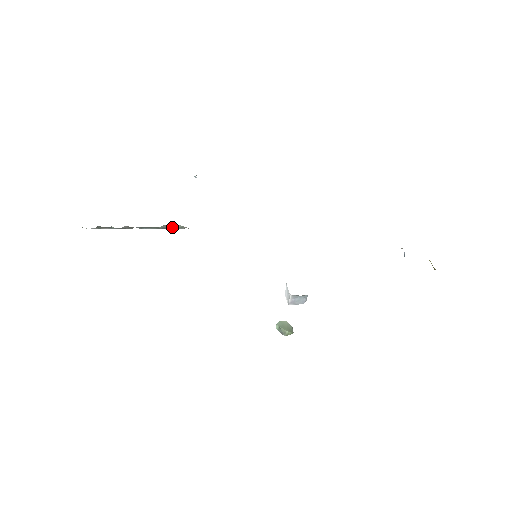
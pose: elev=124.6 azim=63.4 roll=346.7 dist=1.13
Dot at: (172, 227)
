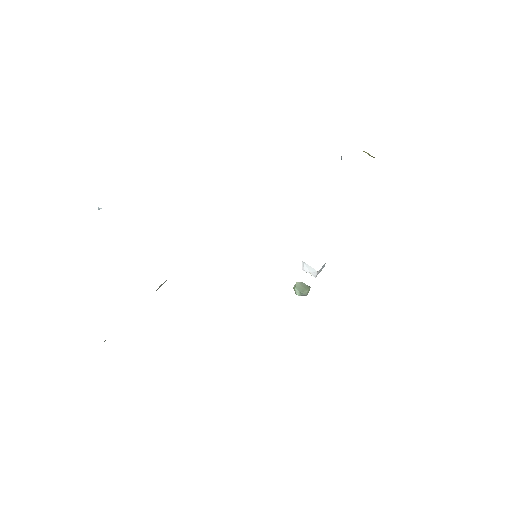
Dot at: (157, 289)
